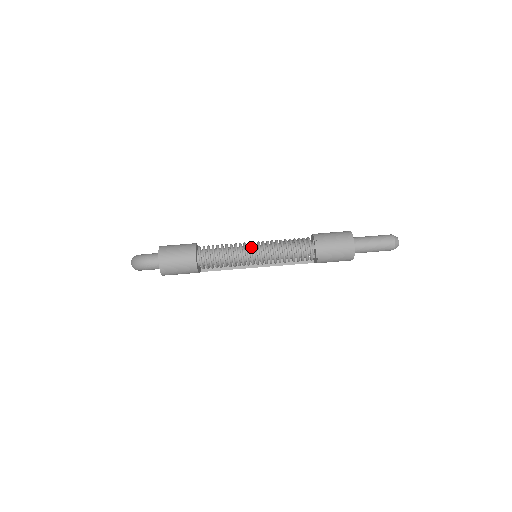
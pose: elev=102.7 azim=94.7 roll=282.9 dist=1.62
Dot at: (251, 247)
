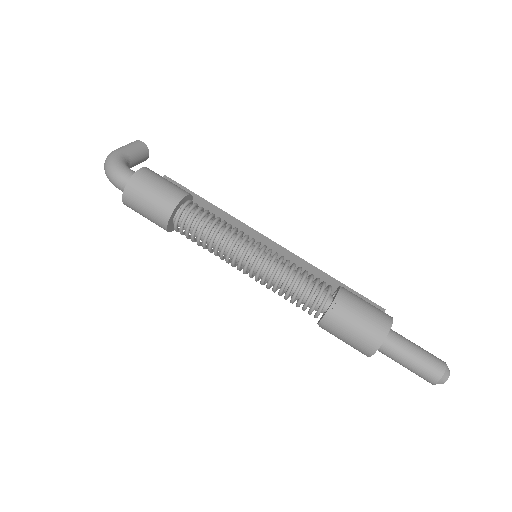
Dot at: (245, 254)
